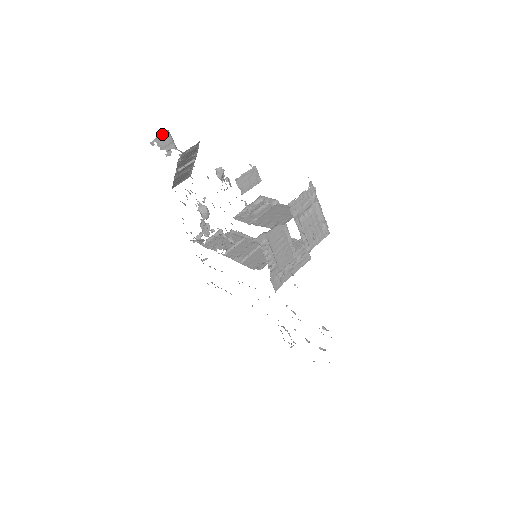
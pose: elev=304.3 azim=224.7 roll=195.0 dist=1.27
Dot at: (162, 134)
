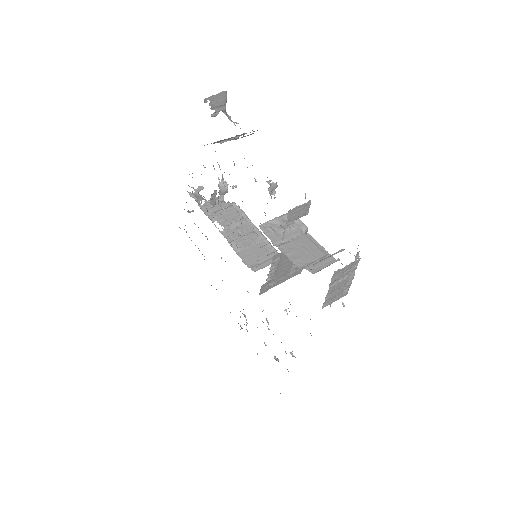
Dot at: (219, 93)
